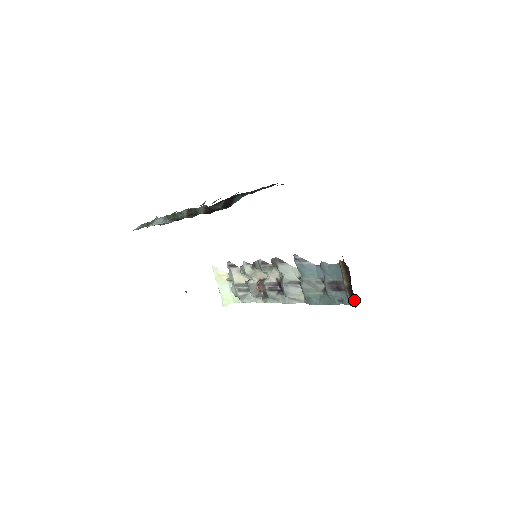
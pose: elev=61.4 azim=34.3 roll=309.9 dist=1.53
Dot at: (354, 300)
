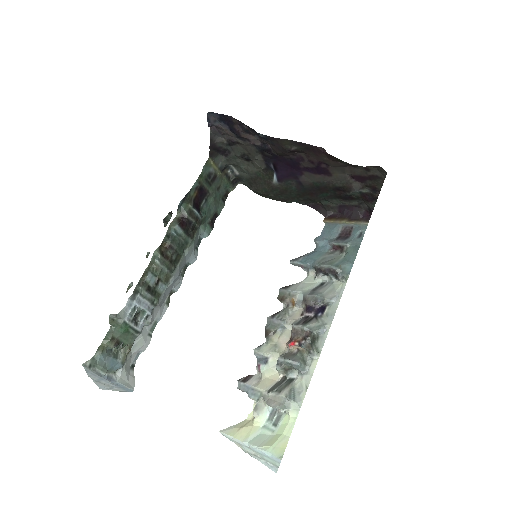
Dot at: (364, 216)
